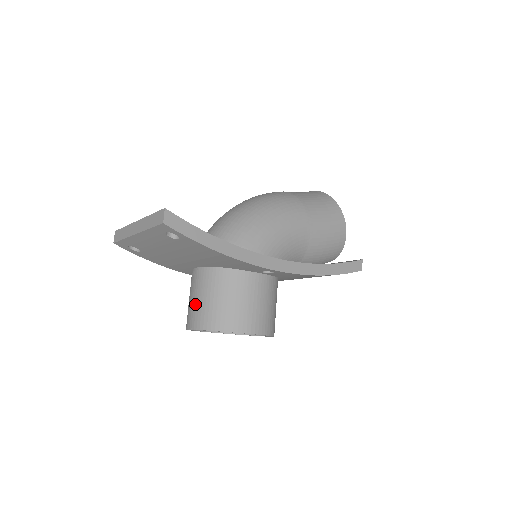
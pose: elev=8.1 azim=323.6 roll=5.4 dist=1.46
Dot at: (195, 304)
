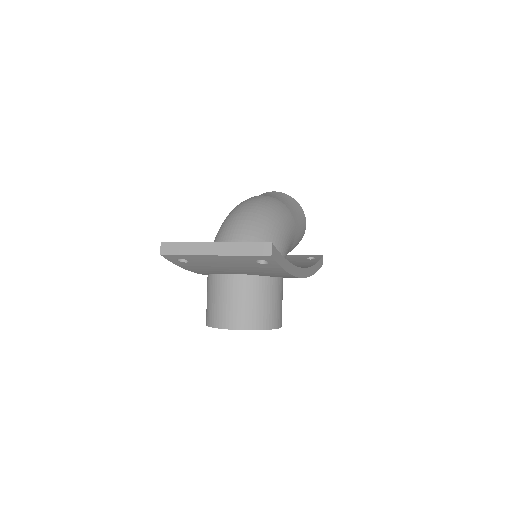
Dot at: (232, 307)
